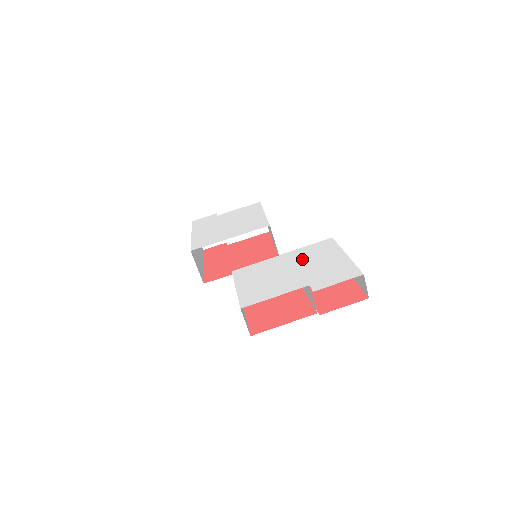
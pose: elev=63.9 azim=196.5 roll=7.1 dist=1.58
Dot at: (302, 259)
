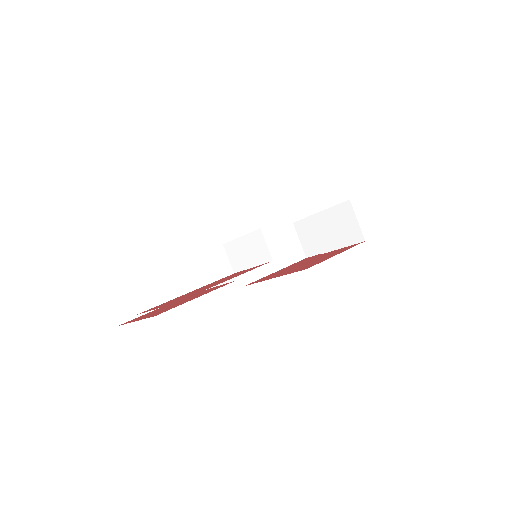
Dot at: occluded
